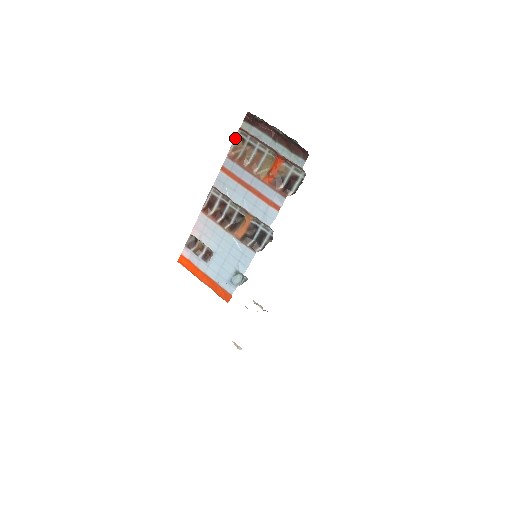
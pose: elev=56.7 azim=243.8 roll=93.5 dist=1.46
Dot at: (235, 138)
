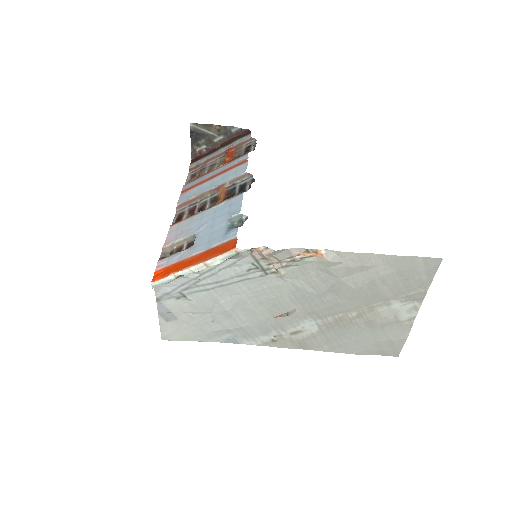
Dot at: (187, 178)
